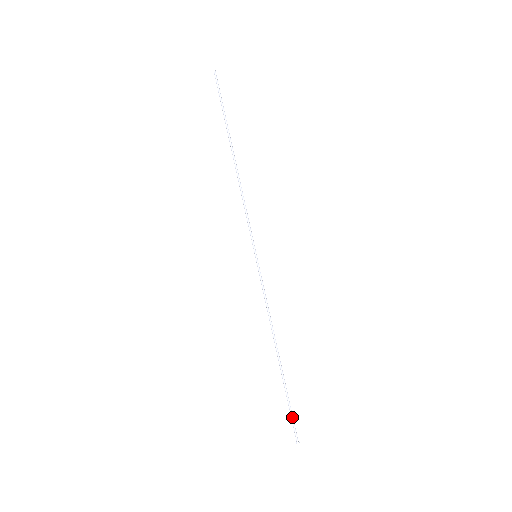
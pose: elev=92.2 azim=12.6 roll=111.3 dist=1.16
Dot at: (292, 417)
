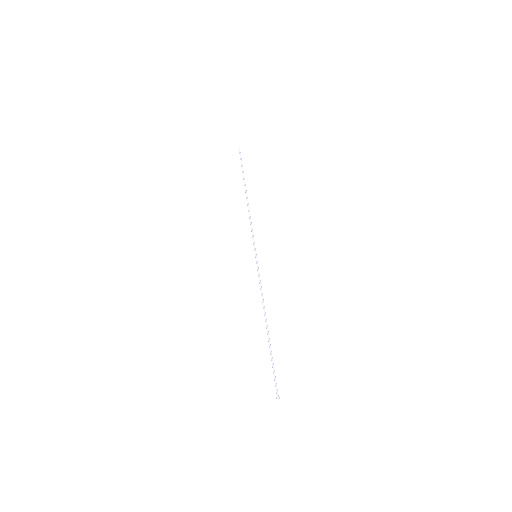
Dot at: (275, 376)
